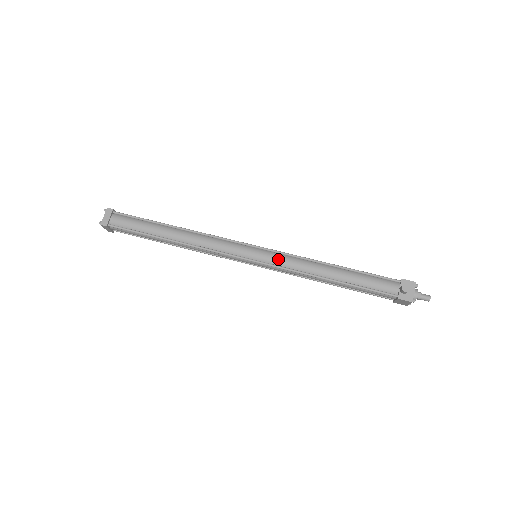
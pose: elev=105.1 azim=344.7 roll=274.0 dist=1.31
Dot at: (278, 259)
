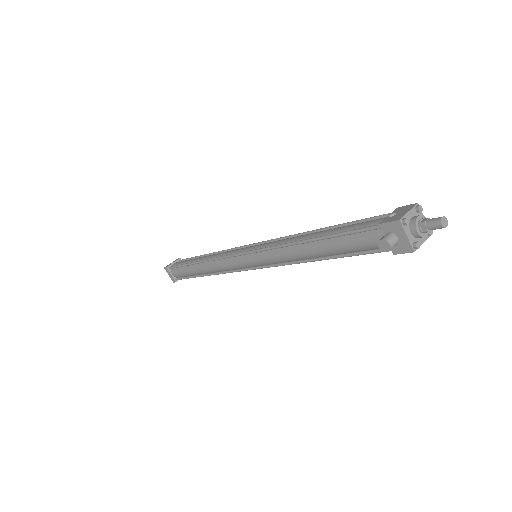
Dot at: (265, 259)
